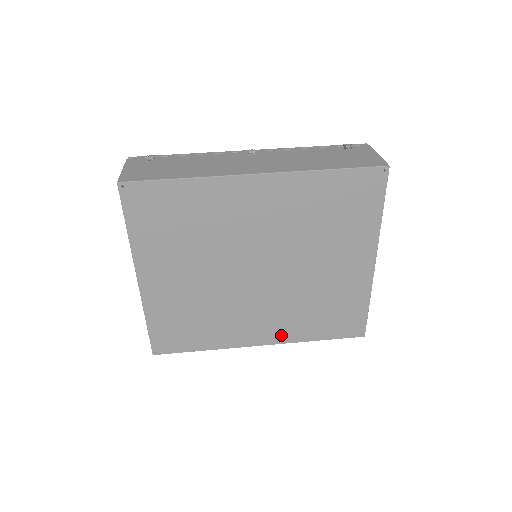
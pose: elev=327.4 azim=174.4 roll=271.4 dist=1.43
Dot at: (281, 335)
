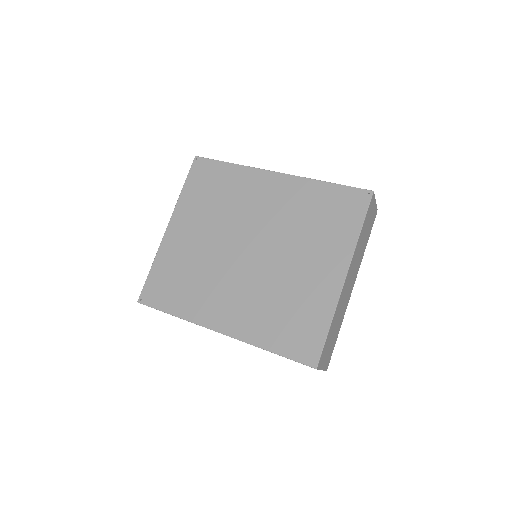
Dot at: (240, 328)
